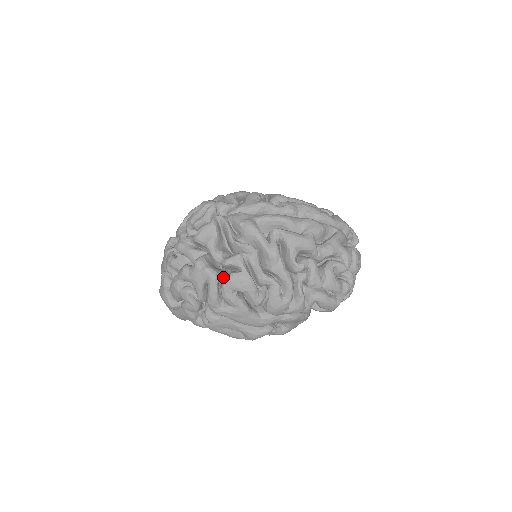
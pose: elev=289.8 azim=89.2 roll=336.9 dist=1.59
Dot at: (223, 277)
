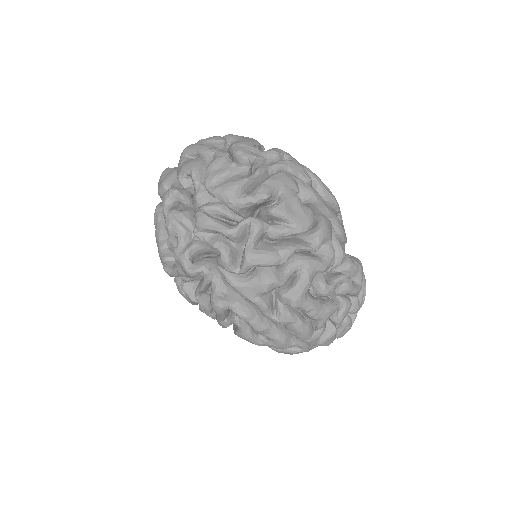
Dot at: occluded
